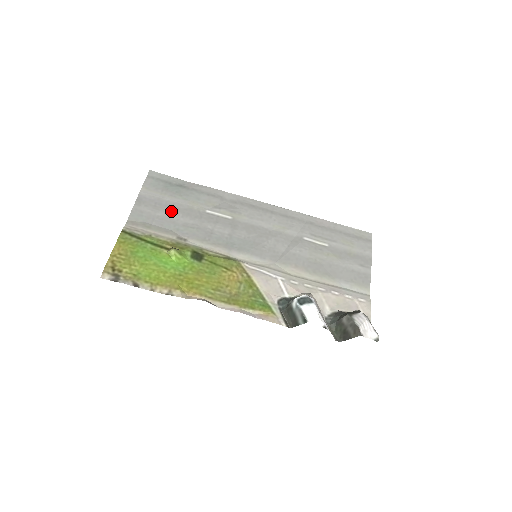
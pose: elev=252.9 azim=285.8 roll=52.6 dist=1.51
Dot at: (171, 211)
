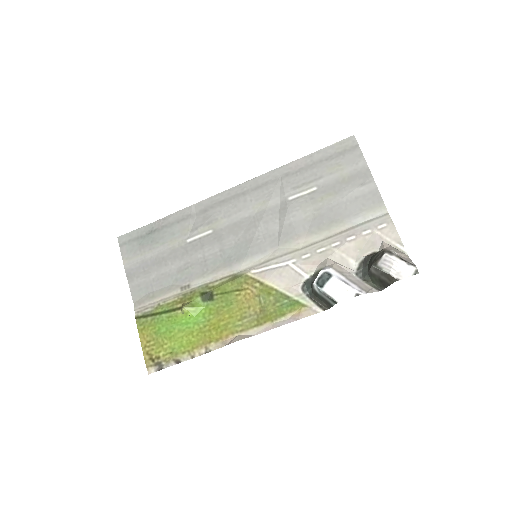
Dot at: (160, 266)
